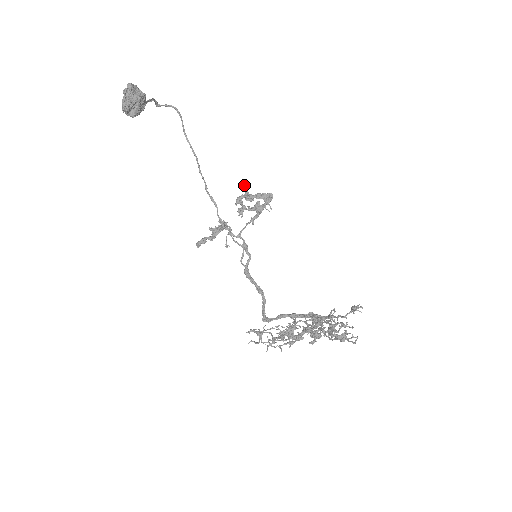
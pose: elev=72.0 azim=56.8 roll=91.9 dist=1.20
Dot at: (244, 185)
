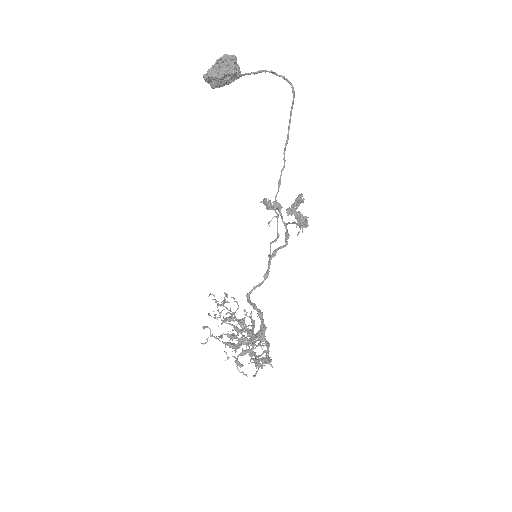
Dot at: (299, 196)
